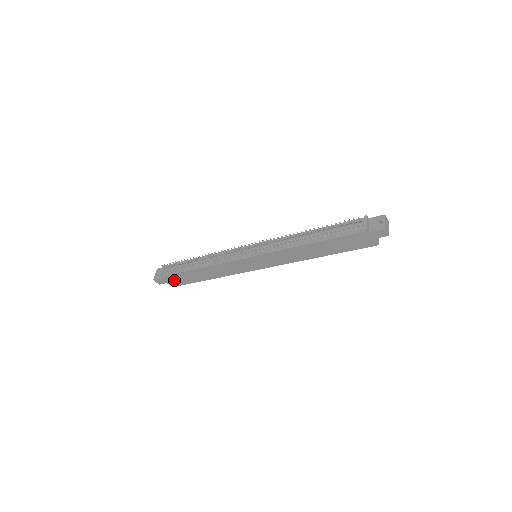
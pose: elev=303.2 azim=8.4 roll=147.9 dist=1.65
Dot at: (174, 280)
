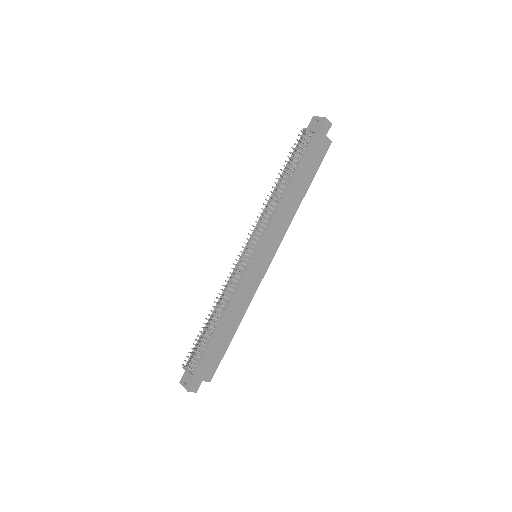
Dot at: (207, 368)
